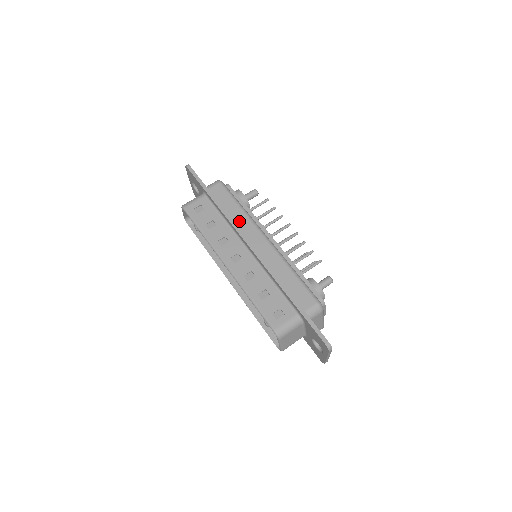
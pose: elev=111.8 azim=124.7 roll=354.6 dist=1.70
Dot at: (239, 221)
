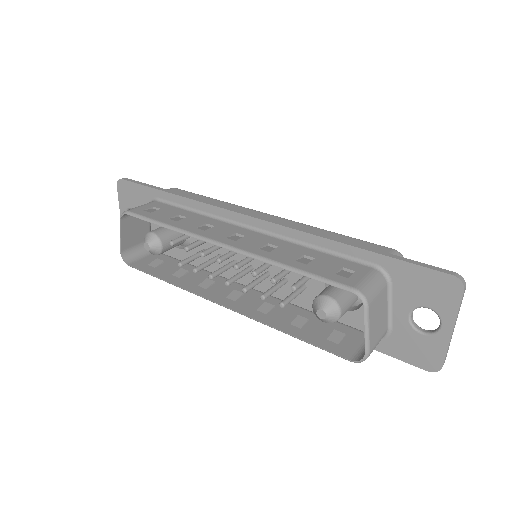
Dot at: occluded
